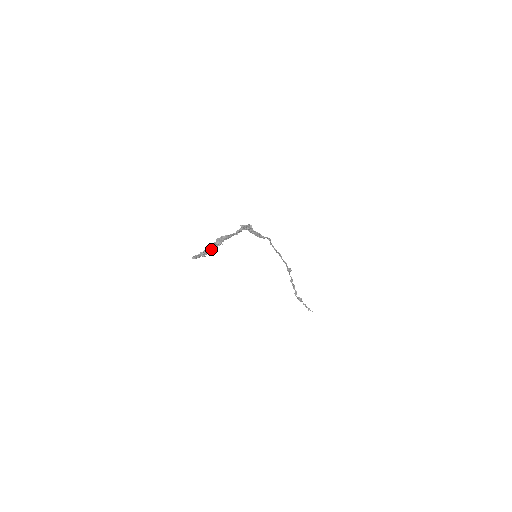
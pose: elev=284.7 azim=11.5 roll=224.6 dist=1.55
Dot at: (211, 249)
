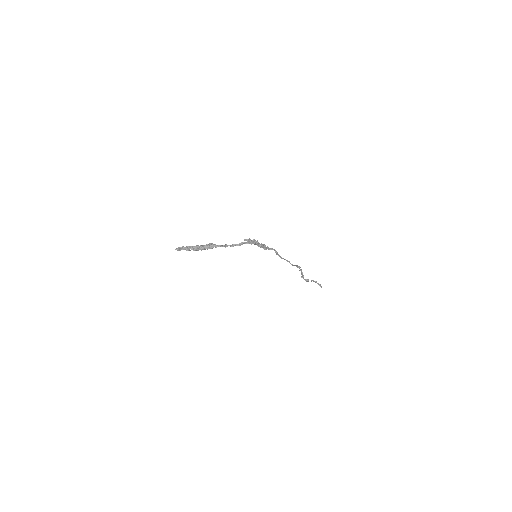
Dot at: (198, 249)
